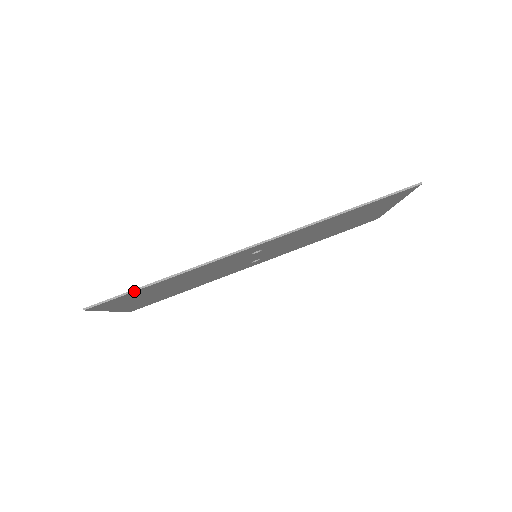
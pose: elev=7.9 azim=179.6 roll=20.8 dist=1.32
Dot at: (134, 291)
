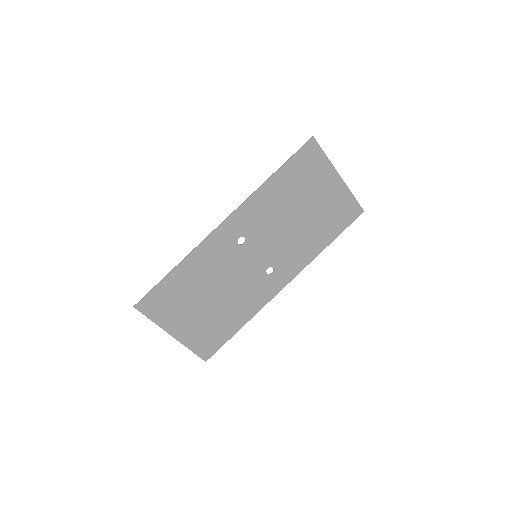
Dot at: (159, 282)
